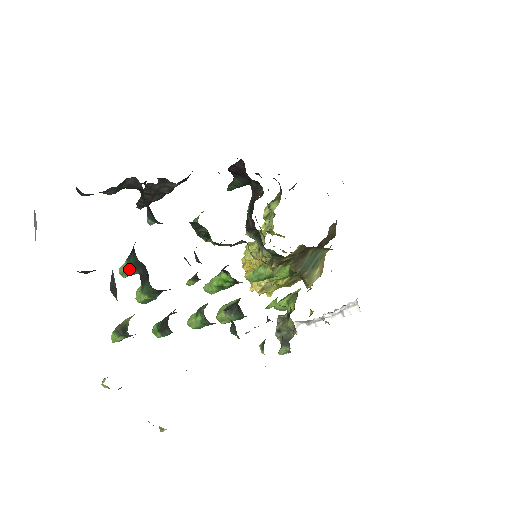
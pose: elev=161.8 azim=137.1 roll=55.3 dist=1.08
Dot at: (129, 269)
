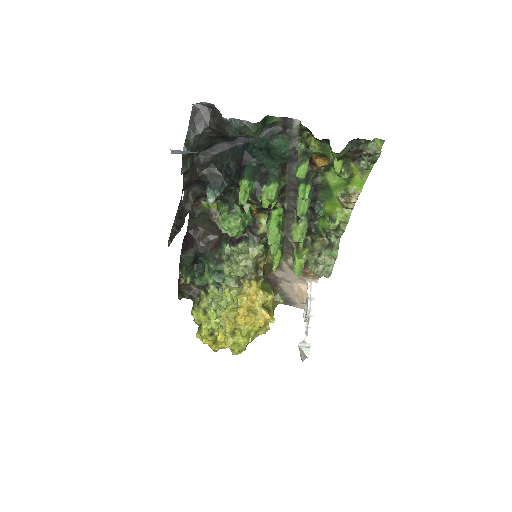
Dot at: (248, 185)
